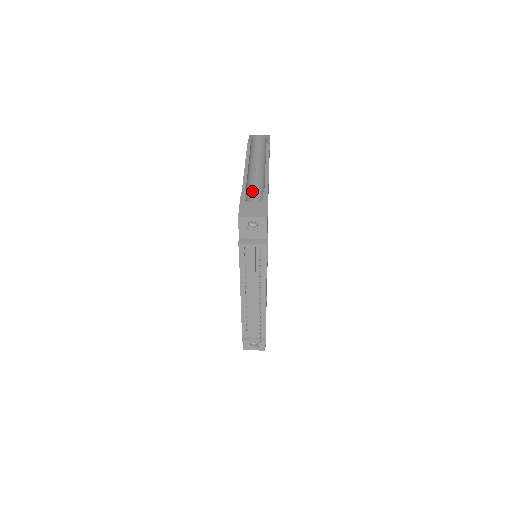
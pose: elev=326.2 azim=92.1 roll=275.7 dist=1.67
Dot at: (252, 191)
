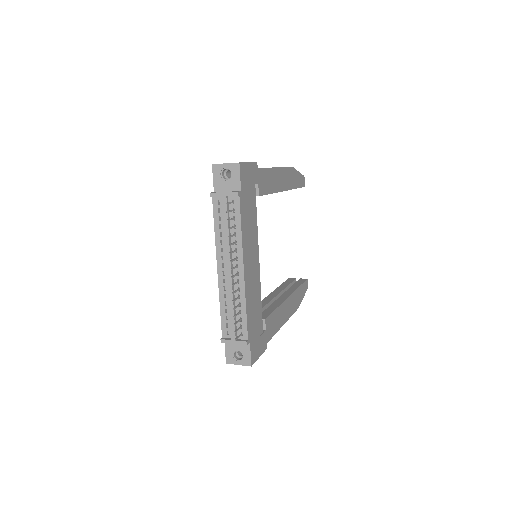
Dot at: occluded
